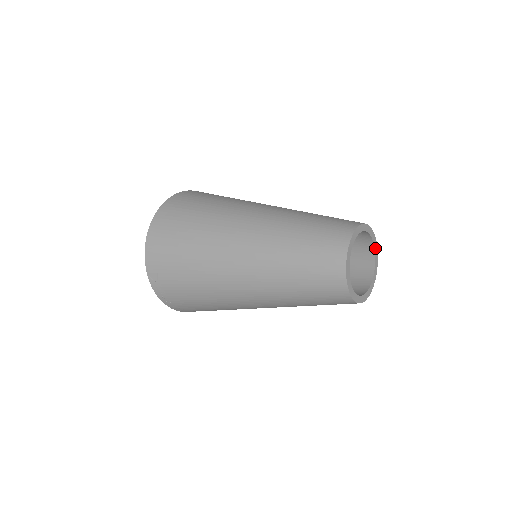
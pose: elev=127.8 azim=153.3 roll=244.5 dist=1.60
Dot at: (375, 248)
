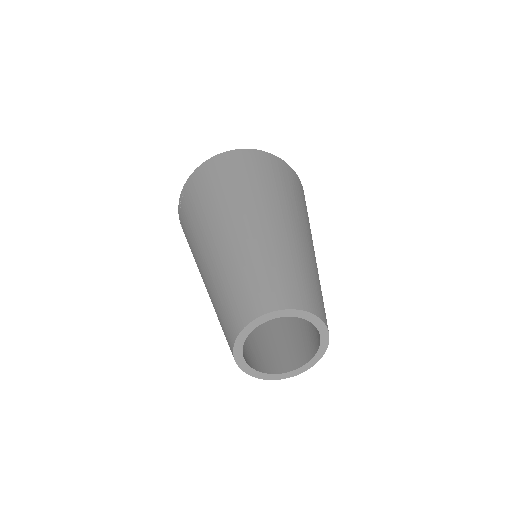
Dot at: (319, 352)
